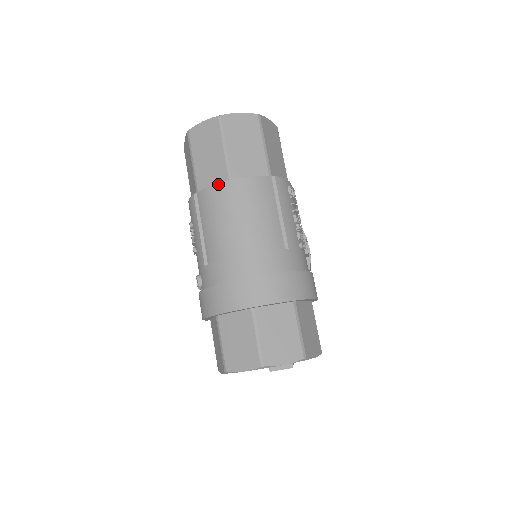
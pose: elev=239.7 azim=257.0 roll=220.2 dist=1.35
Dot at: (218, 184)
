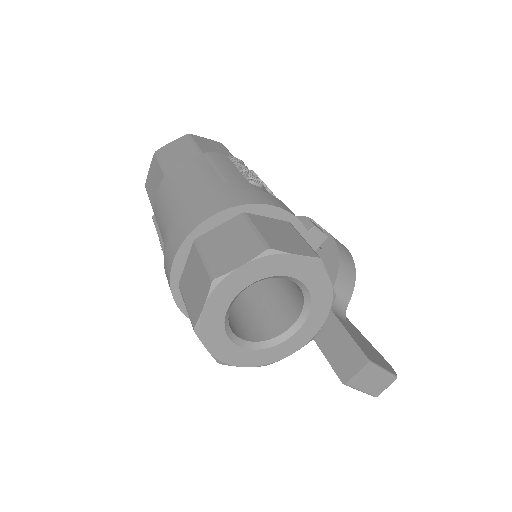
Dot at: (158, 187)
